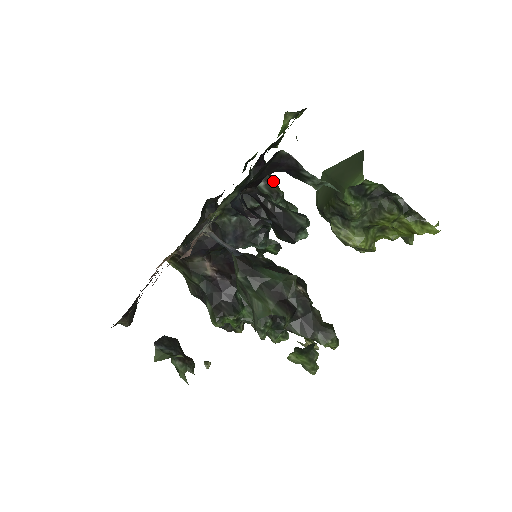
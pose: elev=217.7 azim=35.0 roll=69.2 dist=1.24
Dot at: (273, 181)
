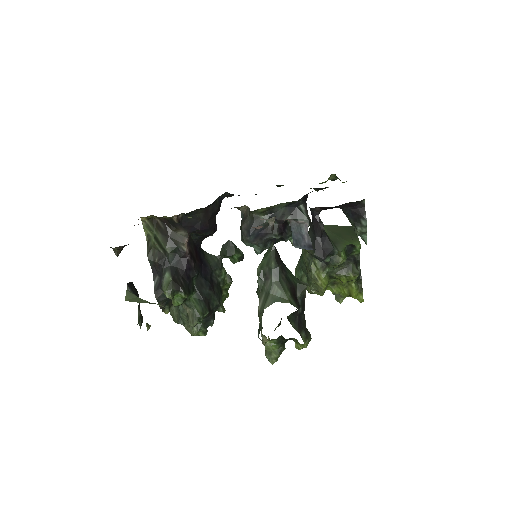
Dot at: (307, 212)
